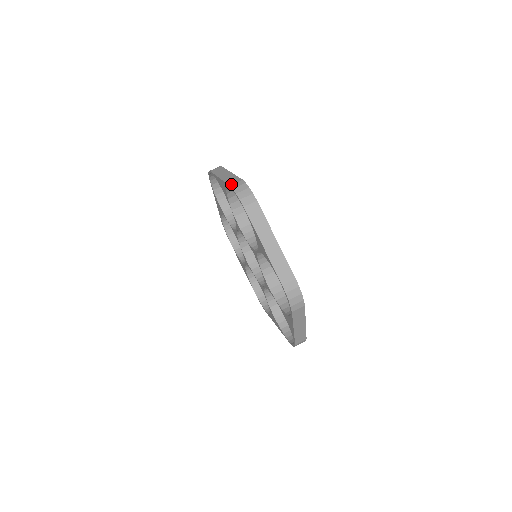
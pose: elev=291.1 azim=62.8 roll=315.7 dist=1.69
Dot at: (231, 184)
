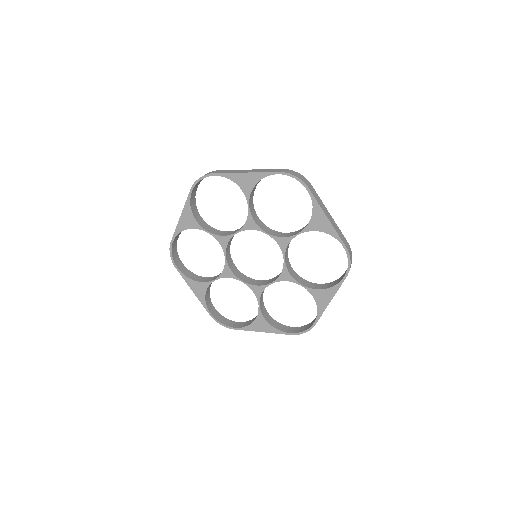
Dot at: (191, 187)
